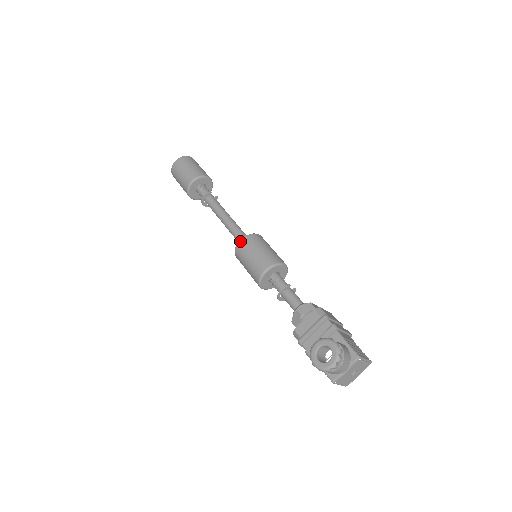
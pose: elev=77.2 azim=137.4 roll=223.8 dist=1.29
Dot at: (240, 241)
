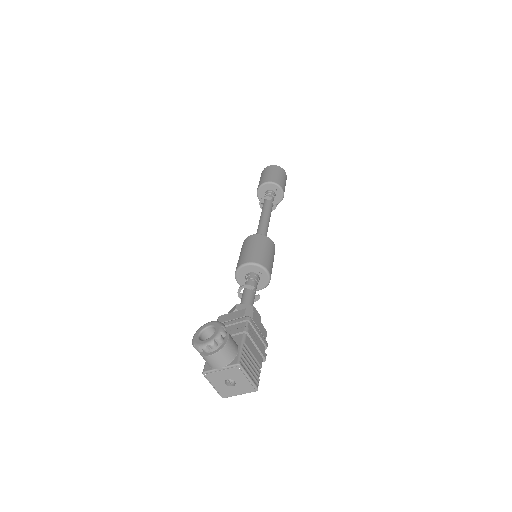
Dot at: (251, 235)
